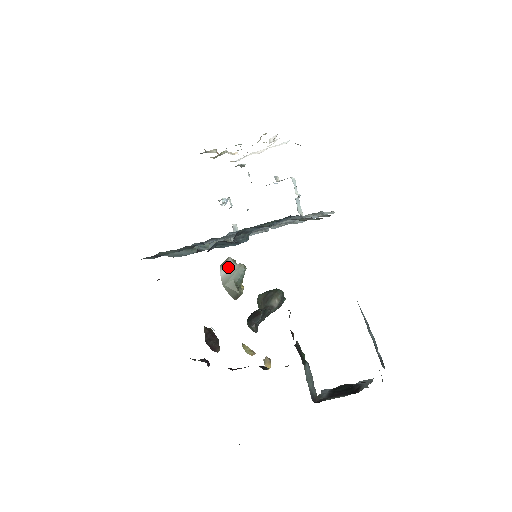
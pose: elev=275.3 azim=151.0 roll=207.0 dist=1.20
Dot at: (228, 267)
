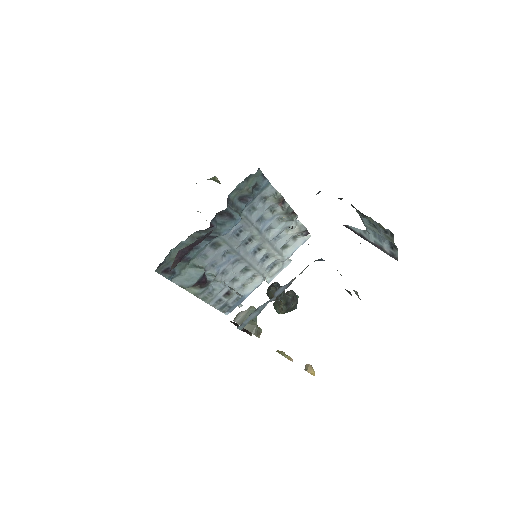
Dot at: (240, 315)
